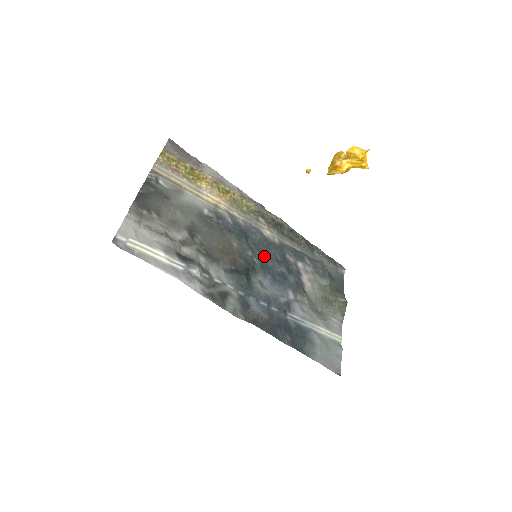
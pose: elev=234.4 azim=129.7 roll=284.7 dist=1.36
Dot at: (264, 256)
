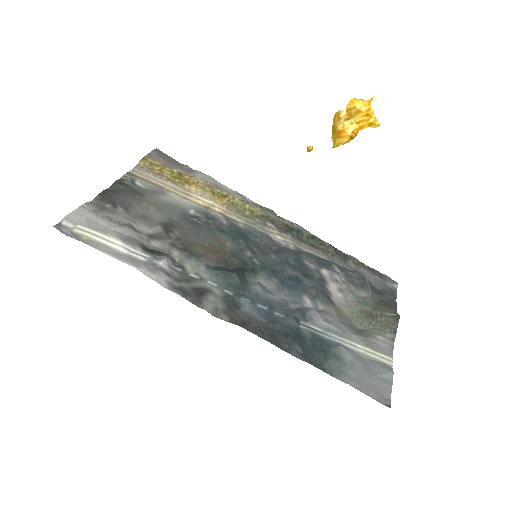
Dot at: (270, 259)
